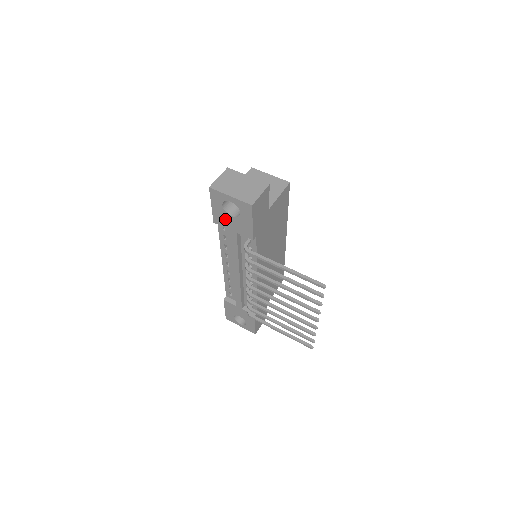
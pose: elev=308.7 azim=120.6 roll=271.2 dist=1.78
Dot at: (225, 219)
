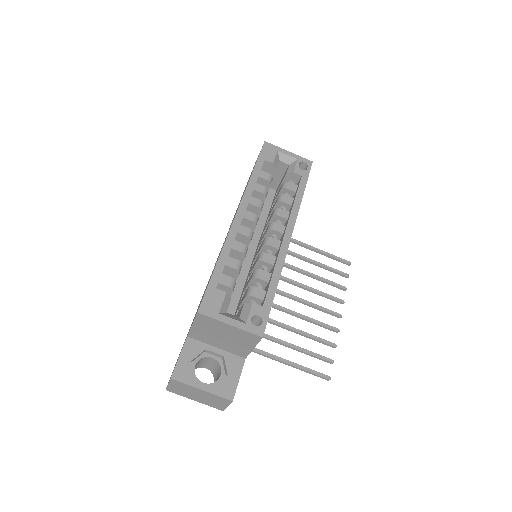
Dot at: occluded
